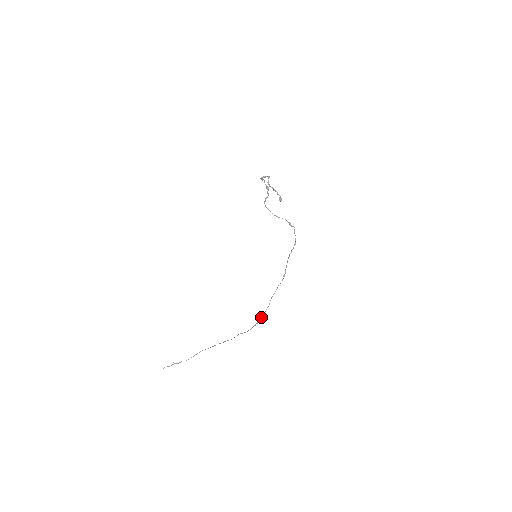
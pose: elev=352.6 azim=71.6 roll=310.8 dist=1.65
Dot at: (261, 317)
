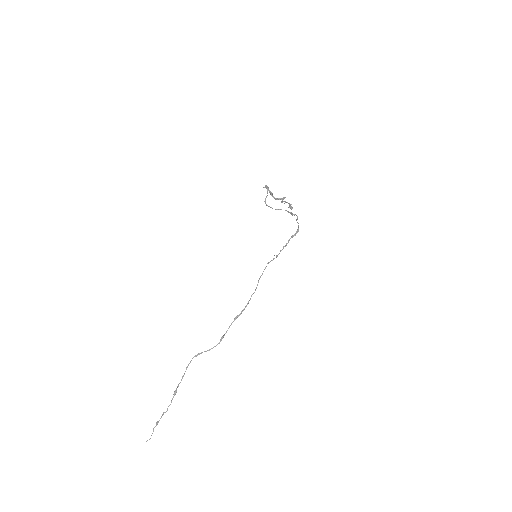
Dot at: (244, 308)
